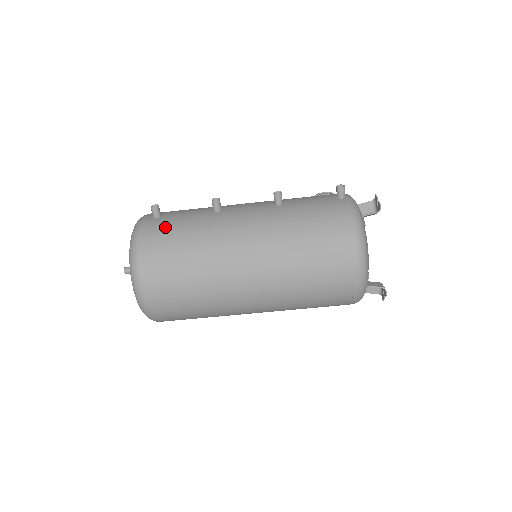
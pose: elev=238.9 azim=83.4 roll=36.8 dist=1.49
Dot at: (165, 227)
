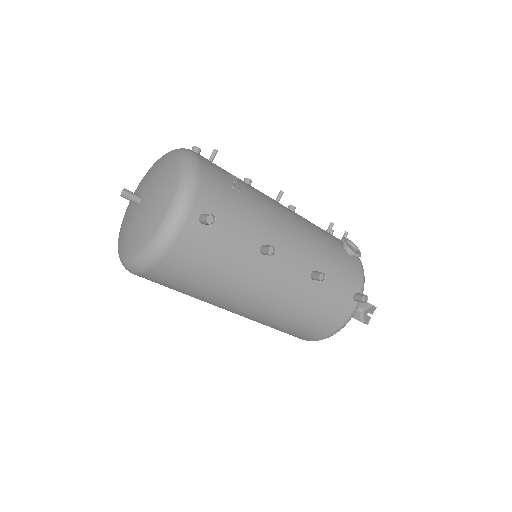
Dot at: (204, 249)
